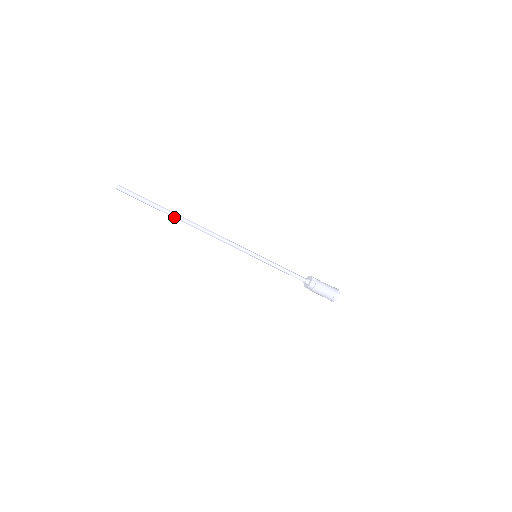
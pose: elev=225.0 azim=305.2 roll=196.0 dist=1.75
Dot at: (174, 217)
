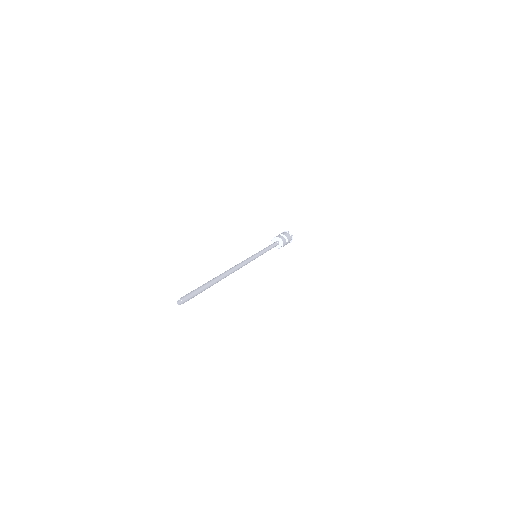
Dot at: occluded
